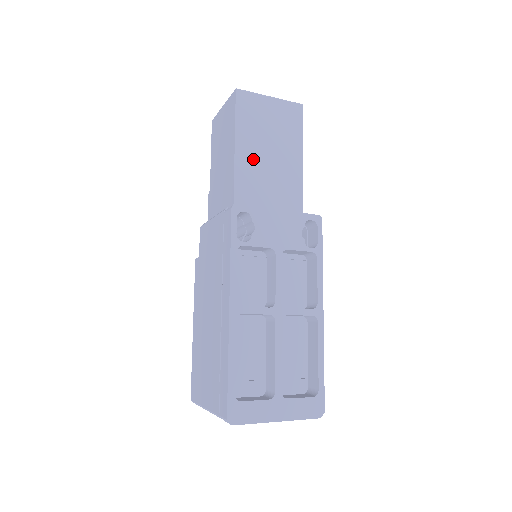
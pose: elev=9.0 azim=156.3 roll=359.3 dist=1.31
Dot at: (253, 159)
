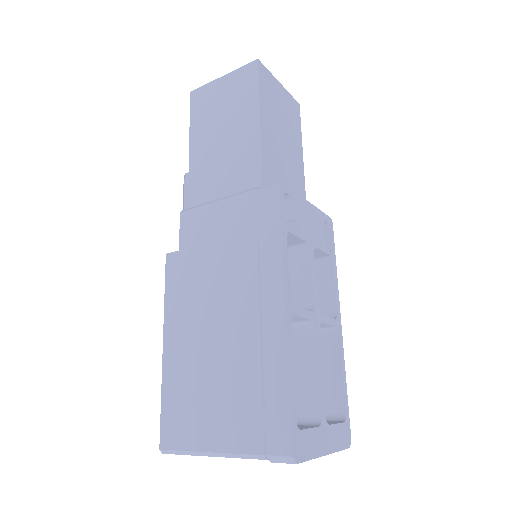
Dot at: (273, 141)
